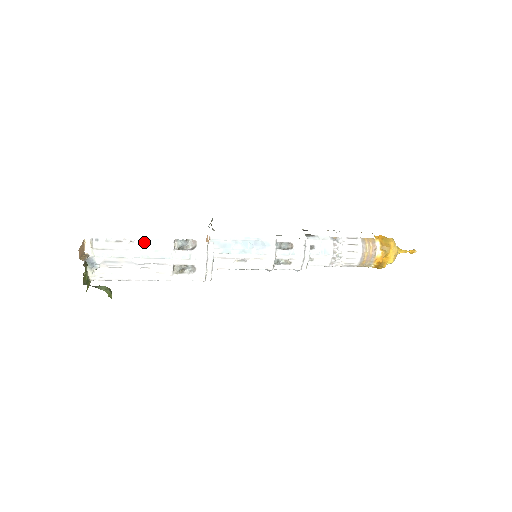
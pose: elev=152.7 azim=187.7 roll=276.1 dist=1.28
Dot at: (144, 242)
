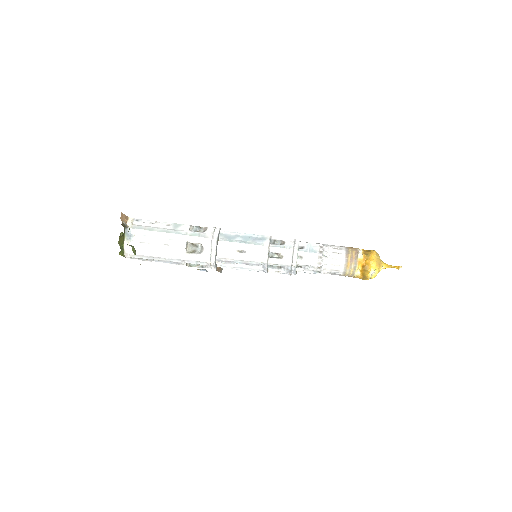
Dot at: (169, 225)
